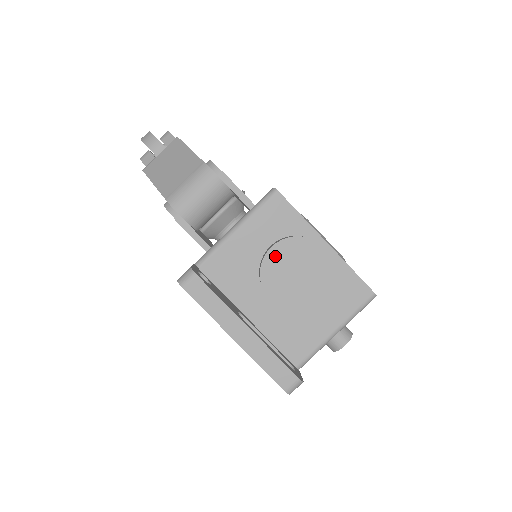
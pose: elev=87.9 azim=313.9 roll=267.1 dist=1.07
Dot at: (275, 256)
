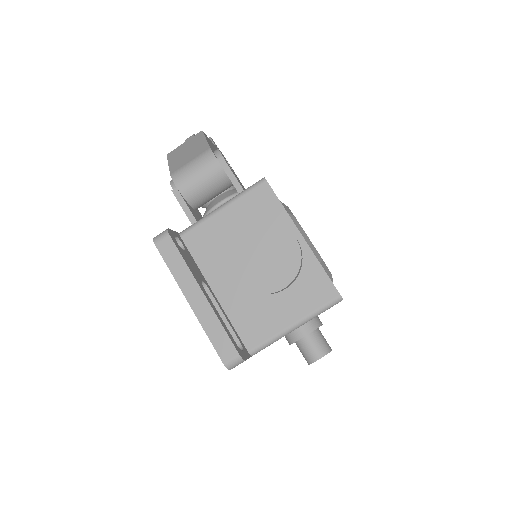
Dot at: (248, 236)
